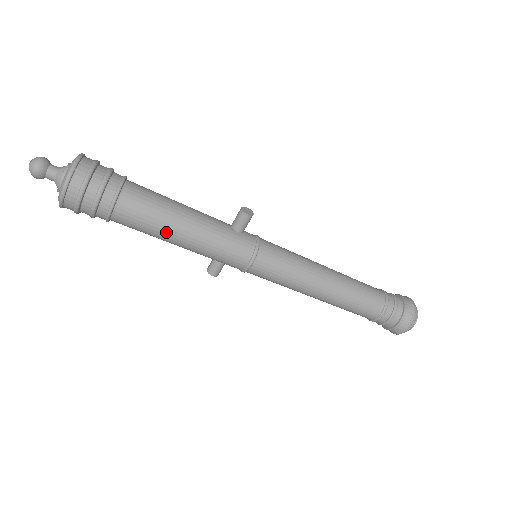
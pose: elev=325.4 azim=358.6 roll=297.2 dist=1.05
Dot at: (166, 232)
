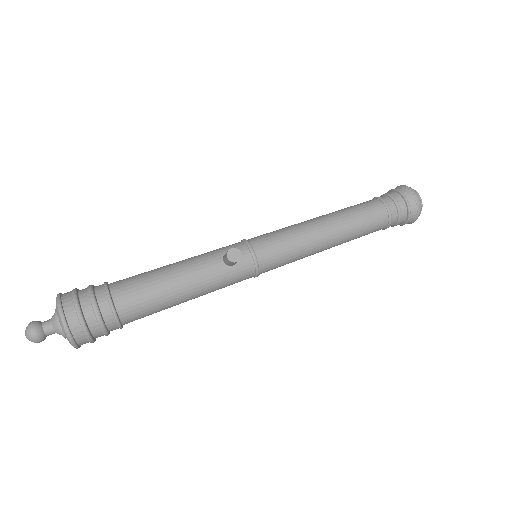
Dot at: occluded
